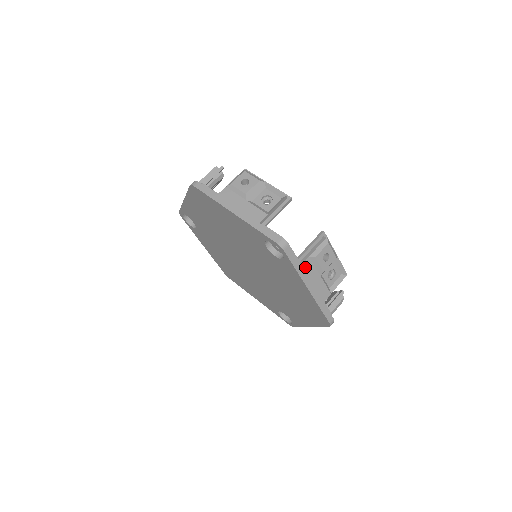
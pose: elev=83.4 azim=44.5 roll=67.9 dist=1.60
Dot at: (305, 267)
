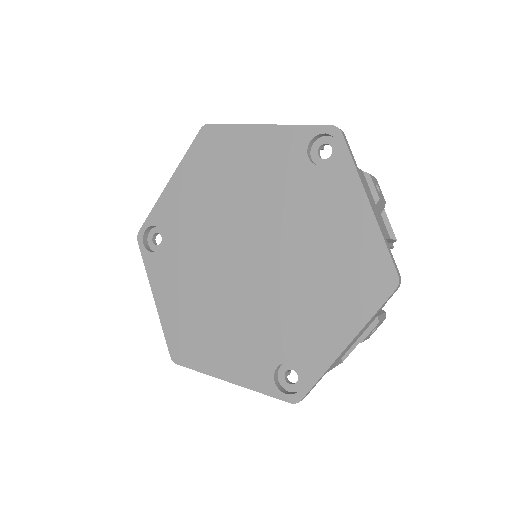
Dot at: (361, 175)
